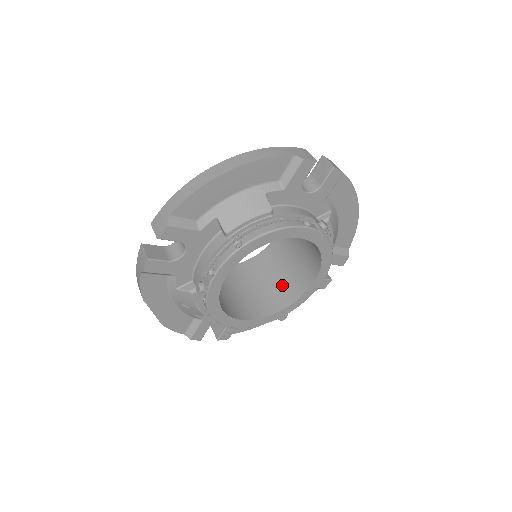
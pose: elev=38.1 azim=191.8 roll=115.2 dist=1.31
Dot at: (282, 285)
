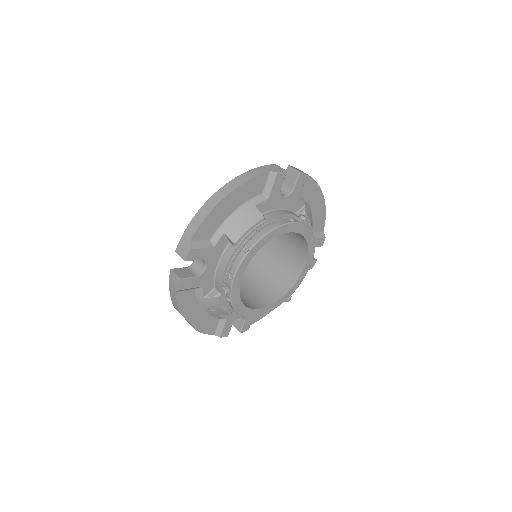
Dot at: (280, 274)
